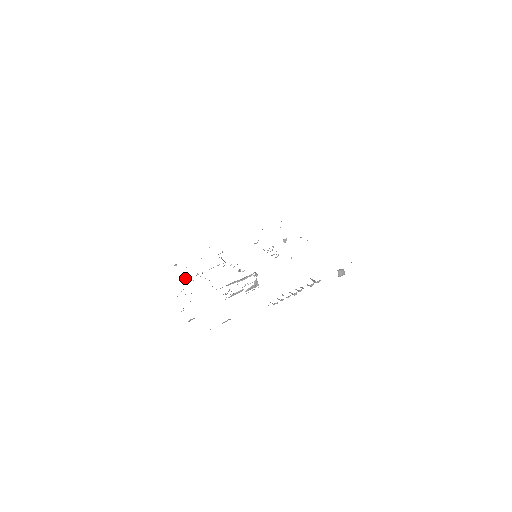
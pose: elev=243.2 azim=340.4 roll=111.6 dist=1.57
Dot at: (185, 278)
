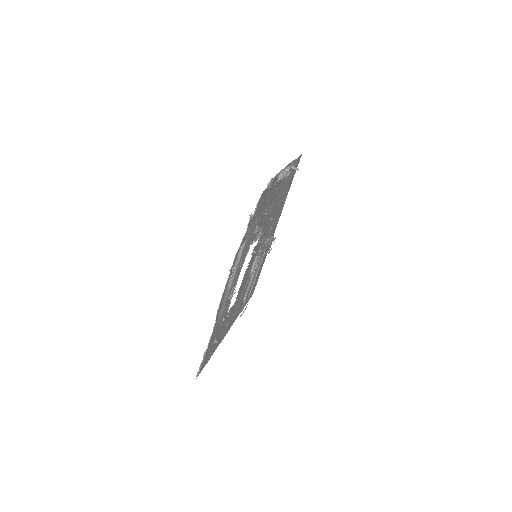
Dot at: (228, 298)
